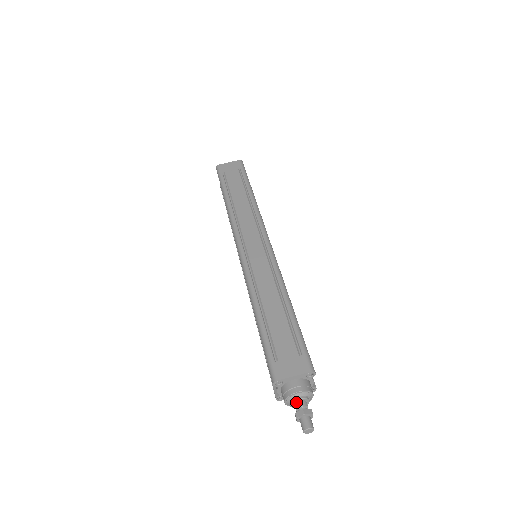
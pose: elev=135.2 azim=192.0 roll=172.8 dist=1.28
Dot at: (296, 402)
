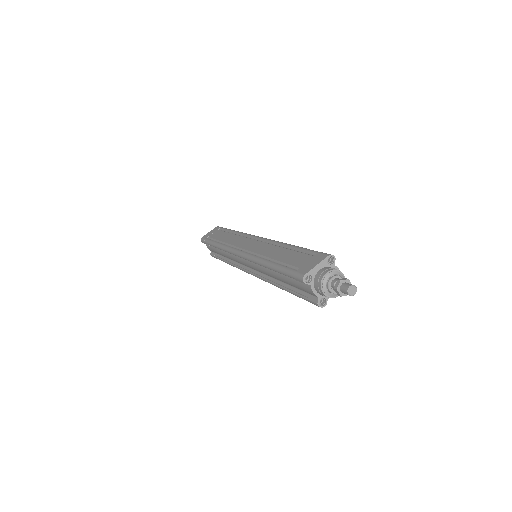
Dot at: (331, 283)
